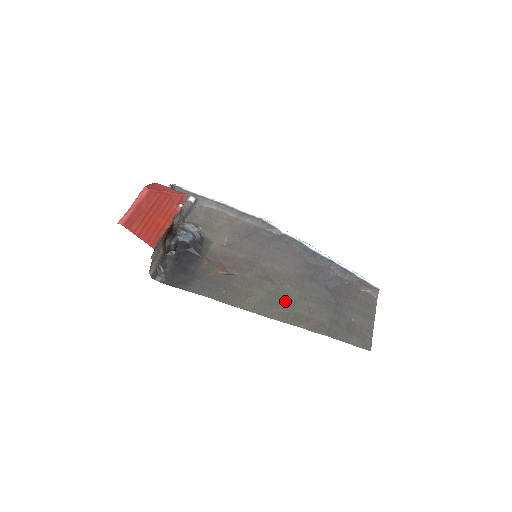
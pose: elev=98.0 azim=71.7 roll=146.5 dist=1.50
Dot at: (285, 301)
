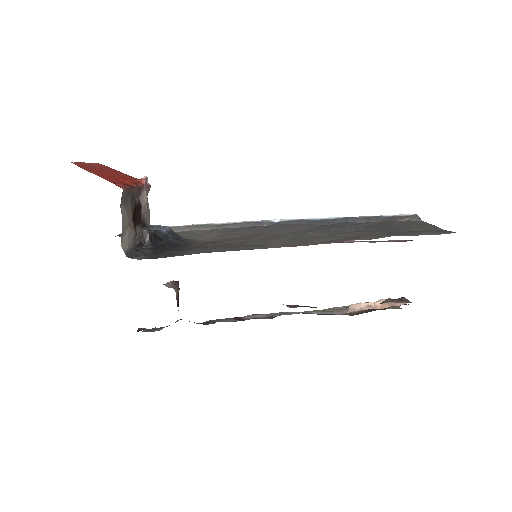
Dot at: (317, 237)
